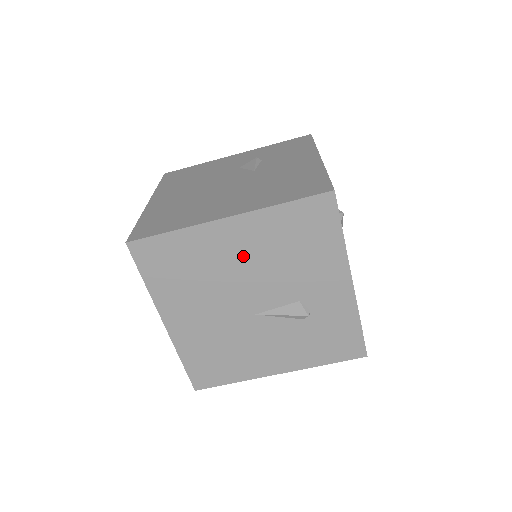
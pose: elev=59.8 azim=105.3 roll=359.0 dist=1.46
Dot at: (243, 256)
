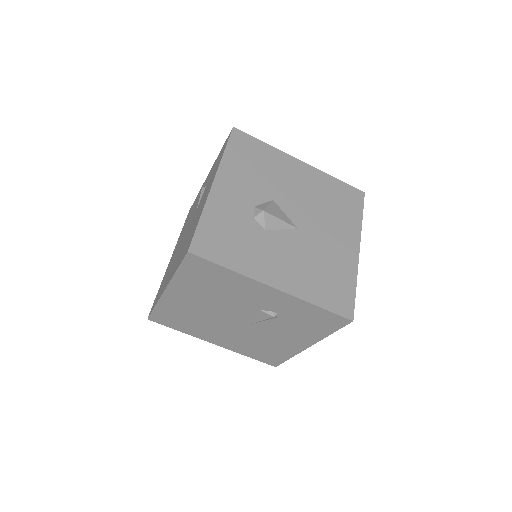
Dot at: (198, 303)
